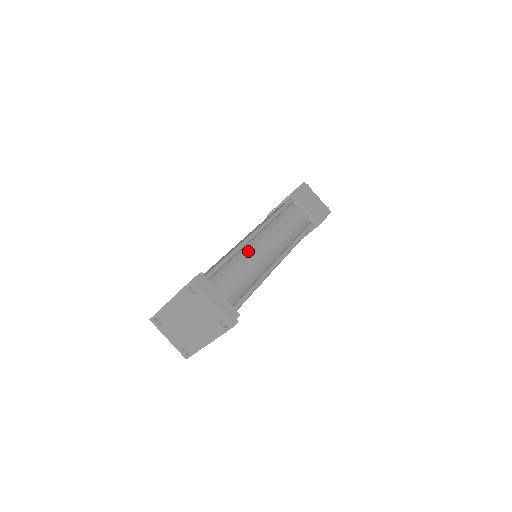
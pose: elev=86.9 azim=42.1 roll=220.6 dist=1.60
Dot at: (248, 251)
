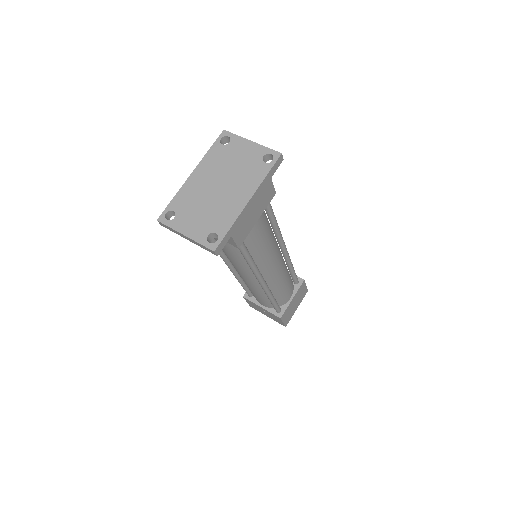
Dot at: occluded
